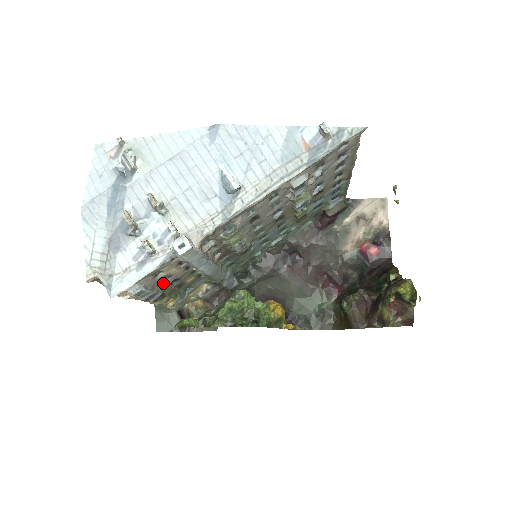
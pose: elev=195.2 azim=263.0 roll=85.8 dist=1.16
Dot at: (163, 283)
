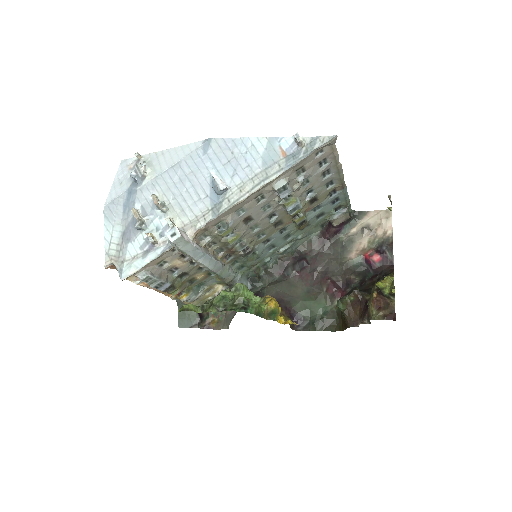
Dot at: (171, 275)
